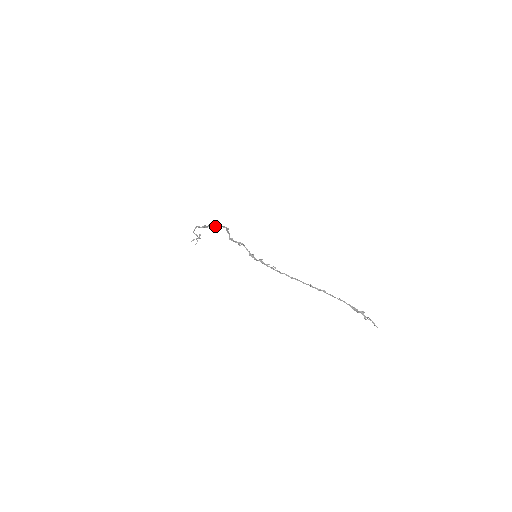
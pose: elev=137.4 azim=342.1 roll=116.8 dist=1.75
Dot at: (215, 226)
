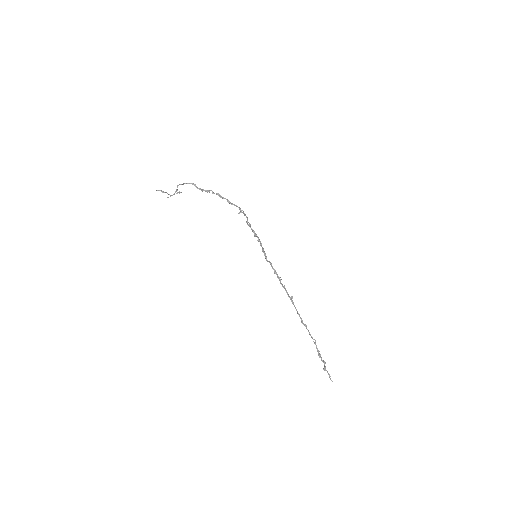
Dot at: occluded
